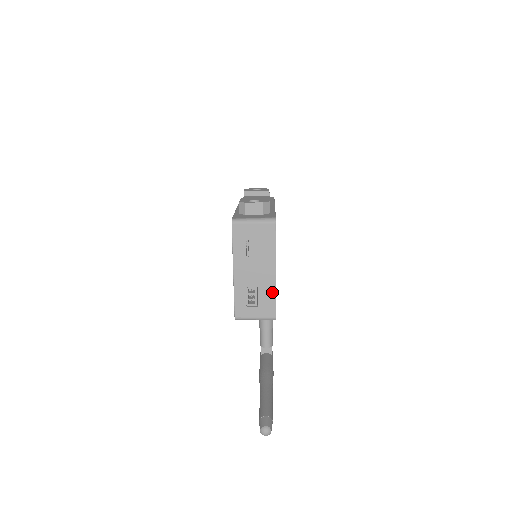
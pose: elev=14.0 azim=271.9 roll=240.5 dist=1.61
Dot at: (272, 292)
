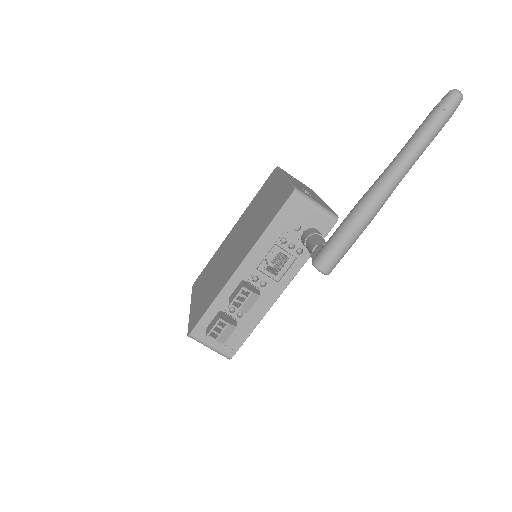
Dot at: (326, 205)
